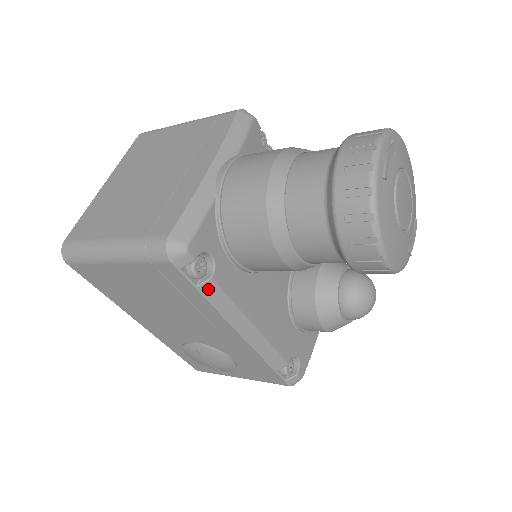
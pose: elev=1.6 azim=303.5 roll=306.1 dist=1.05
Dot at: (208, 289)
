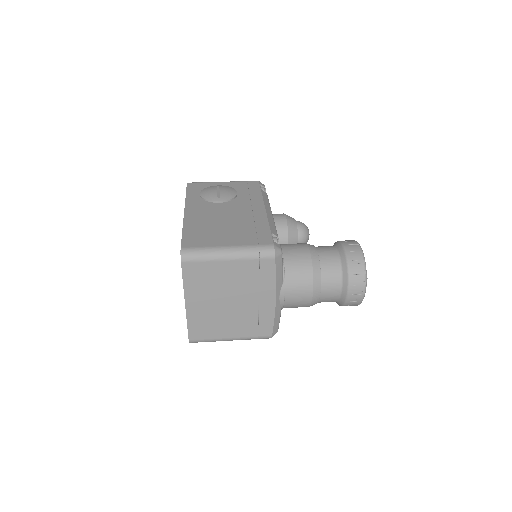
Dot at: occluded
